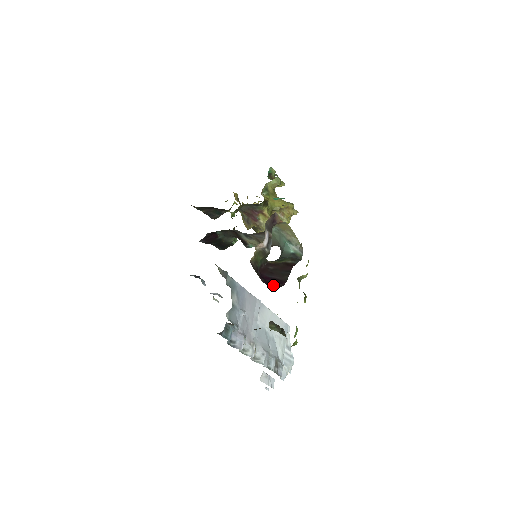
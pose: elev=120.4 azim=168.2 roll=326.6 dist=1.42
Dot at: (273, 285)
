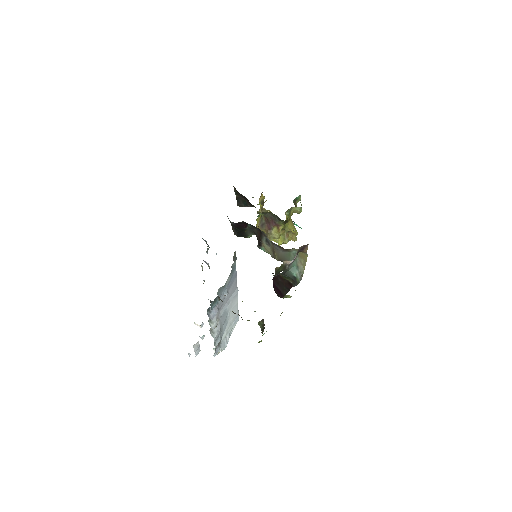
Dot at: (277, 294)
